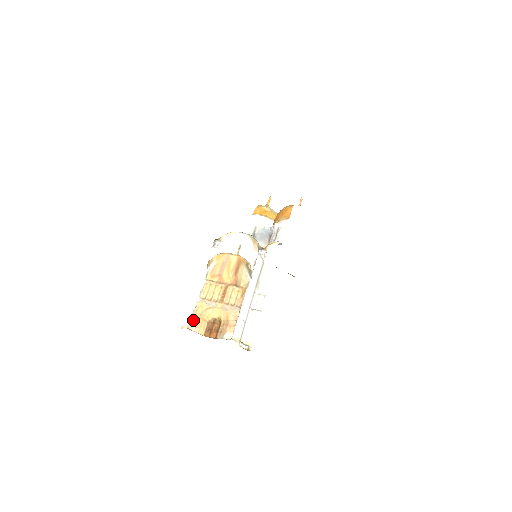
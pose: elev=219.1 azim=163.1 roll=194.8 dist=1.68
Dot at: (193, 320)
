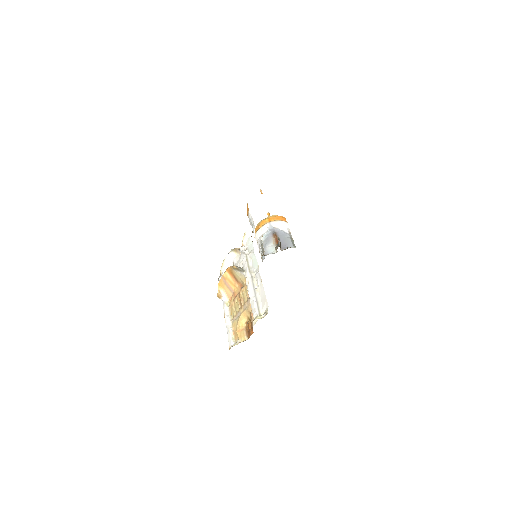
Dot at: (235, 338)
